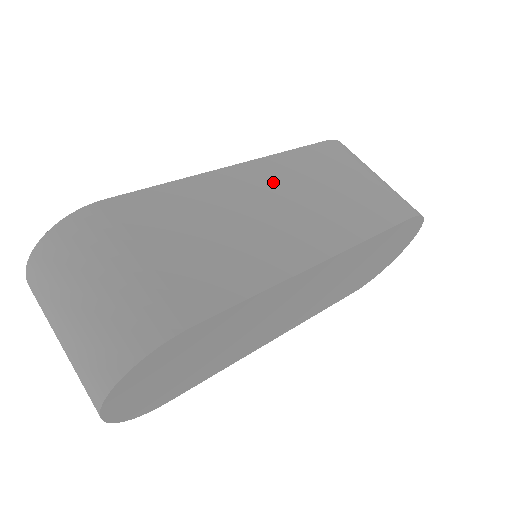
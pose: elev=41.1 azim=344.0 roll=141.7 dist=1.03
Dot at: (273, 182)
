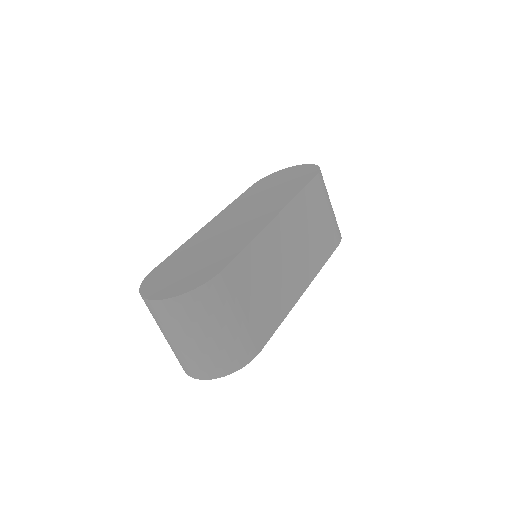
Dot at: (291, 229)
